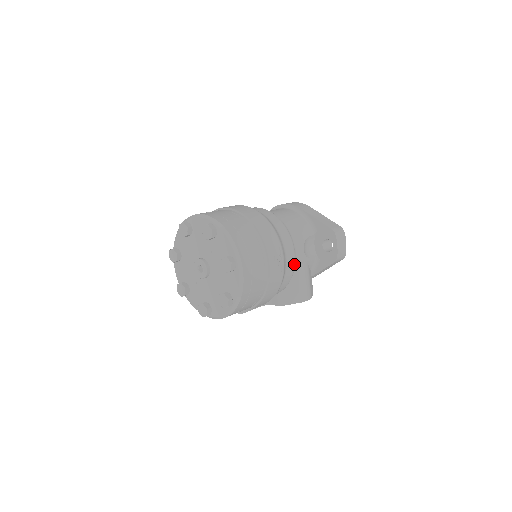
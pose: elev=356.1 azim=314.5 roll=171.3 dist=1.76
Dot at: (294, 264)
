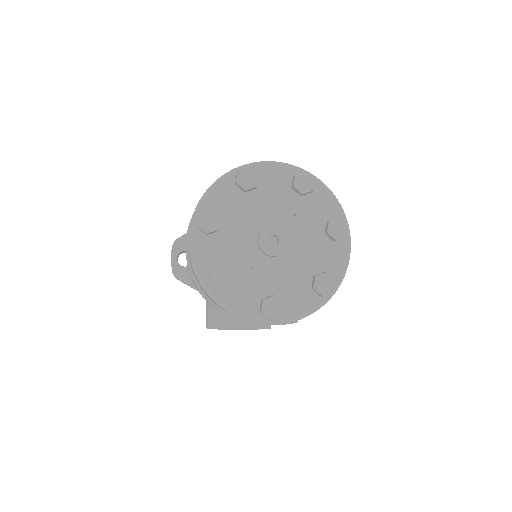
Dot at: occluded
